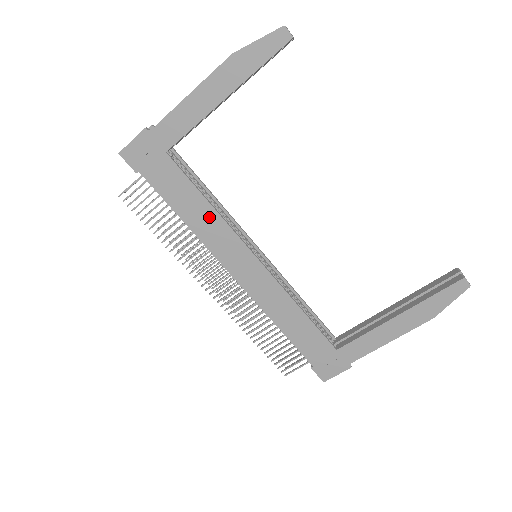
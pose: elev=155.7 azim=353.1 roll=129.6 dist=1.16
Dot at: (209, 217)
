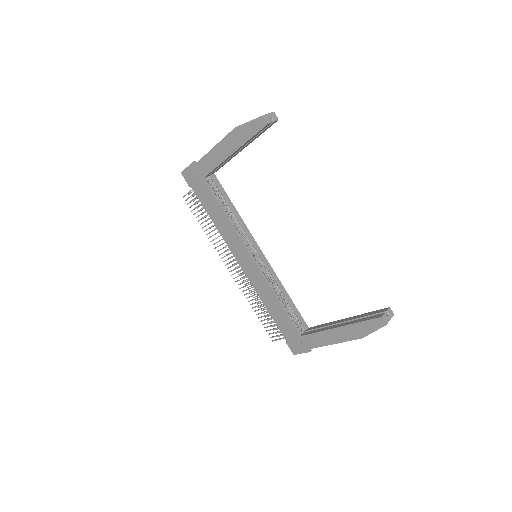
Dot at: (226, 224)
